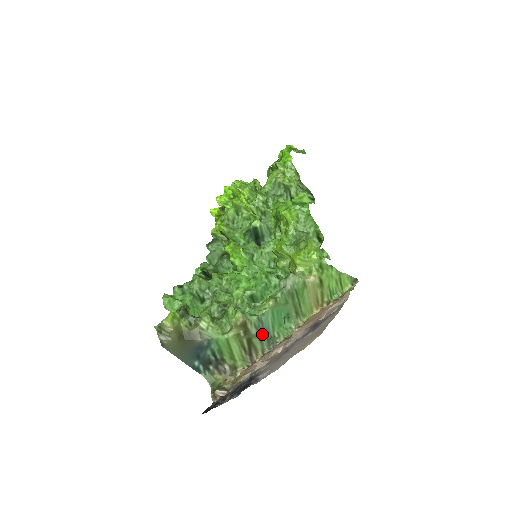
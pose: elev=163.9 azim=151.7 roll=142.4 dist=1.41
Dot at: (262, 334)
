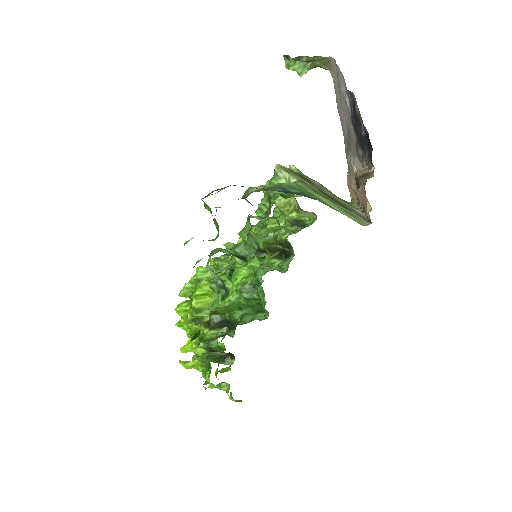
Dot at: (327, 190)
